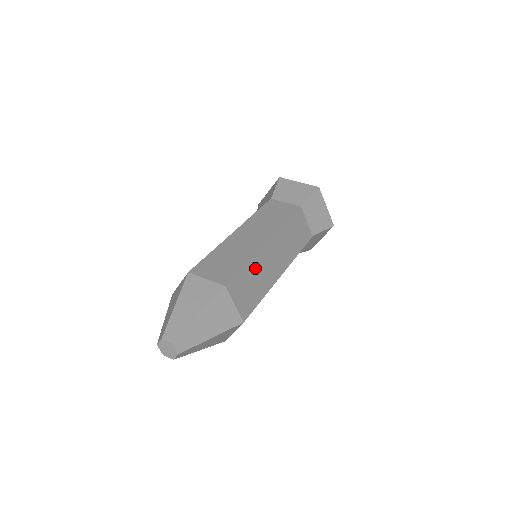
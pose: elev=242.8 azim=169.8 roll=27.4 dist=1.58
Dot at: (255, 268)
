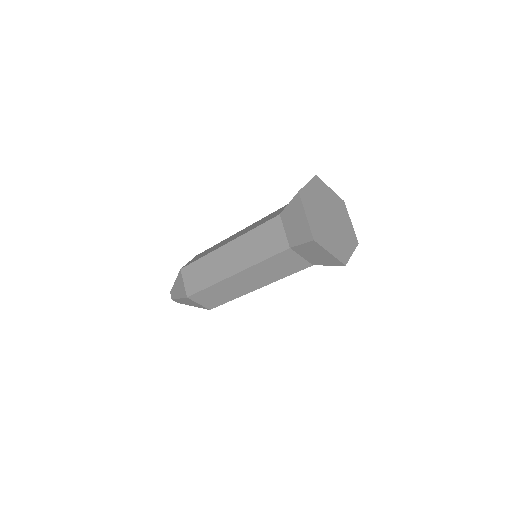
Dot at: (217, 289)
